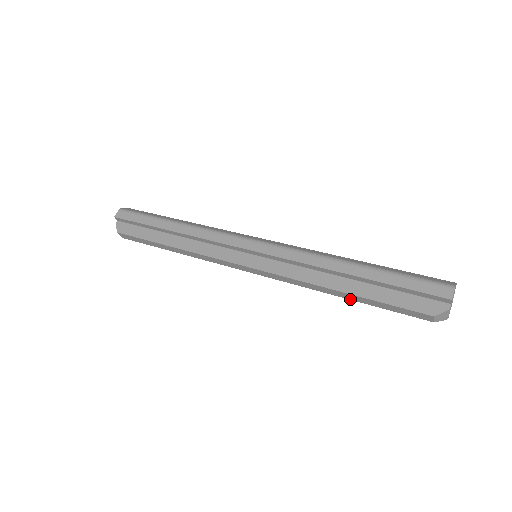
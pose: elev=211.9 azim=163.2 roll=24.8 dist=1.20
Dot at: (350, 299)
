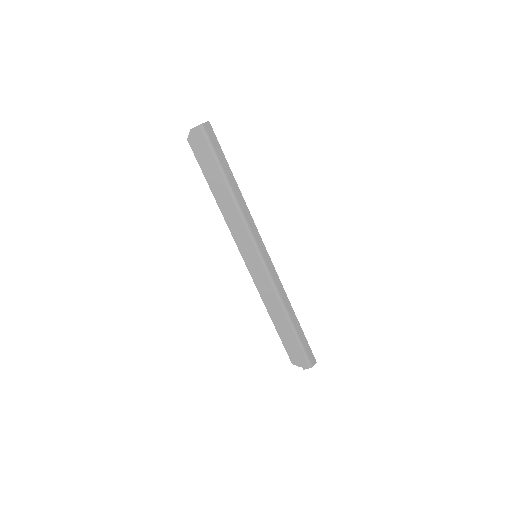
Dot at: occluded
